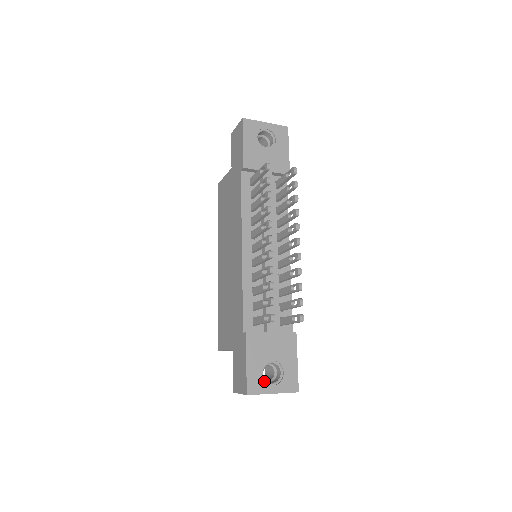
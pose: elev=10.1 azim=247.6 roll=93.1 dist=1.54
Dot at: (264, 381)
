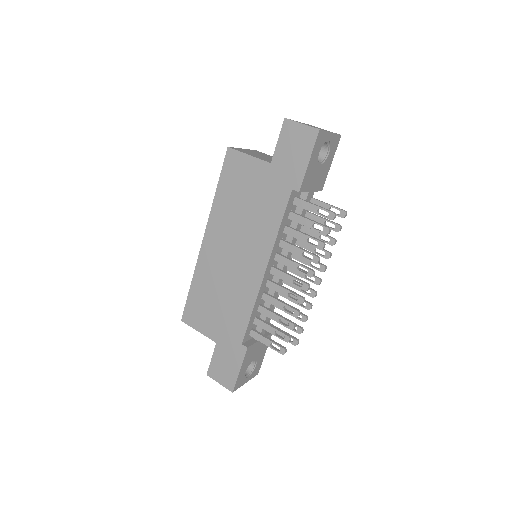
Dot at: (244, 377)
